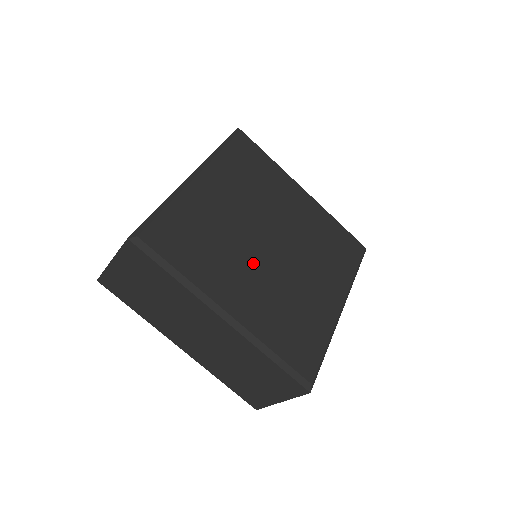
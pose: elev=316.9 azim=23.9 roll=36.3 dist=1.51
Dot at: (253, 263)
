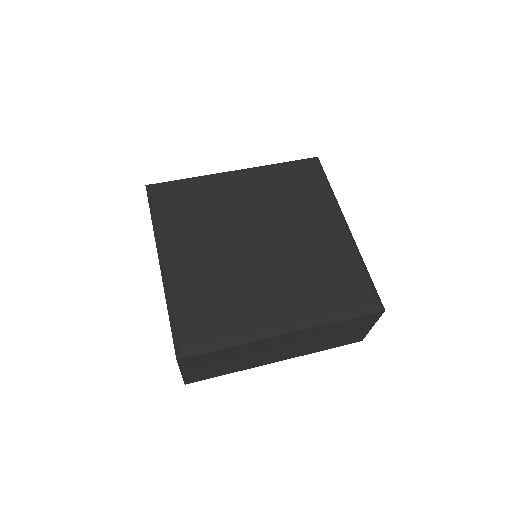
Dot at: (222, 243)
